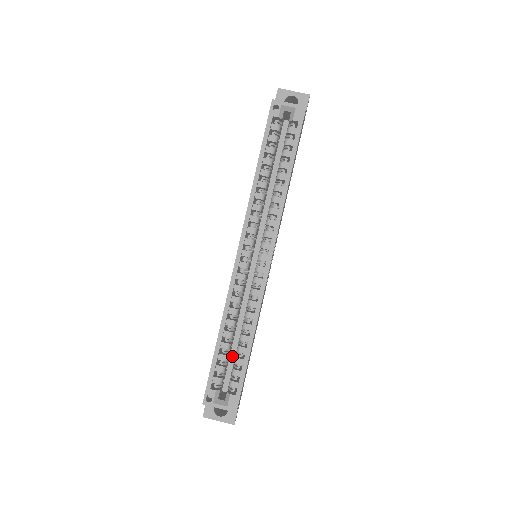
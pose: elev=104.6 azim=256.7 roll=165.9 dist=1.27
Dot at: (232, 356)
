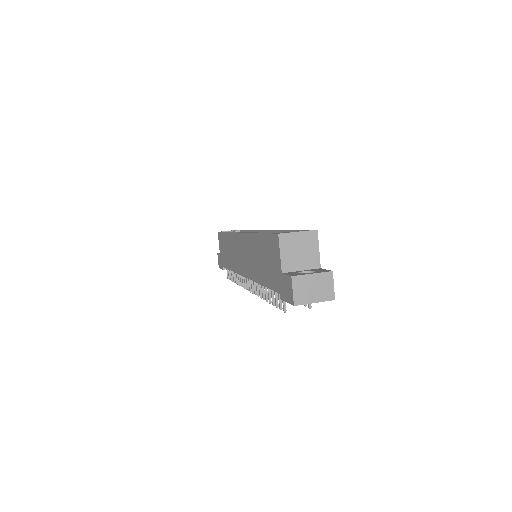
Dot at: occluded
